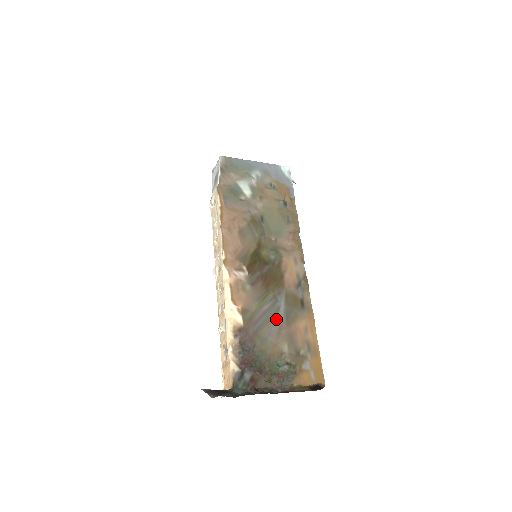
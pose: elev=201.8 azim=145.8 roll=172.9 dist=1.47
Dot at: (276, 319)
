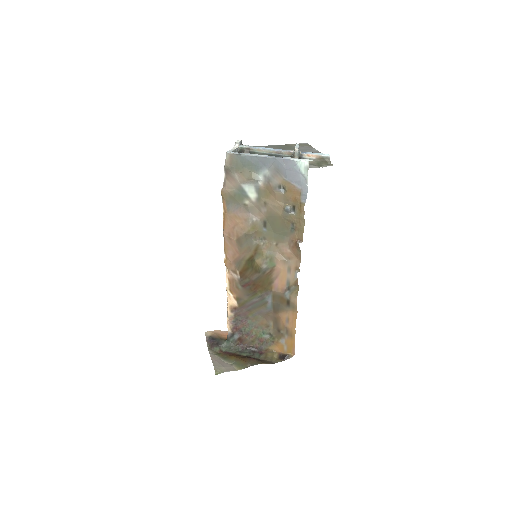
Dot at: (265, 307)
